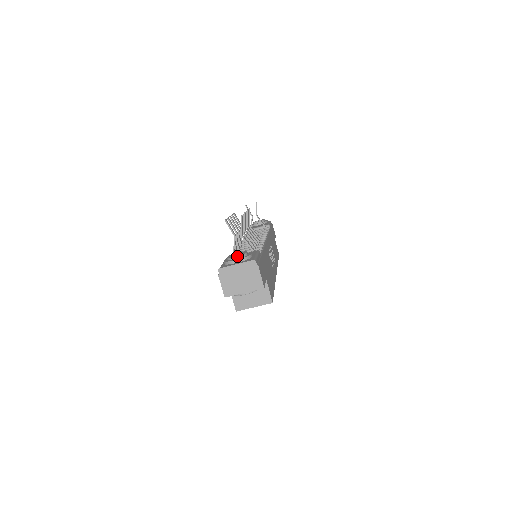
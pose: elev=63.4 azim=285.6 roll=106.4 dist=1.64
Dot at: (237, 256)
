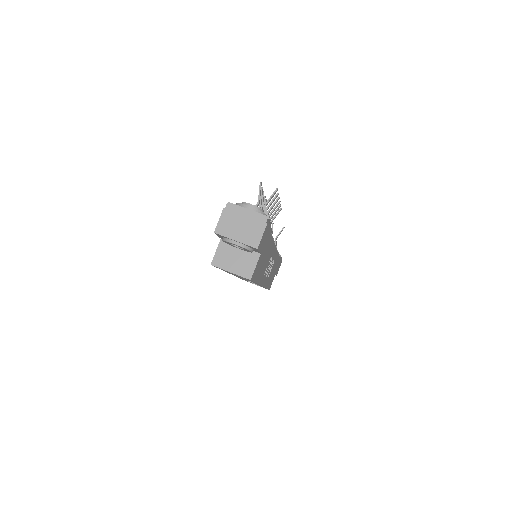
Dot at: (253, 205)
